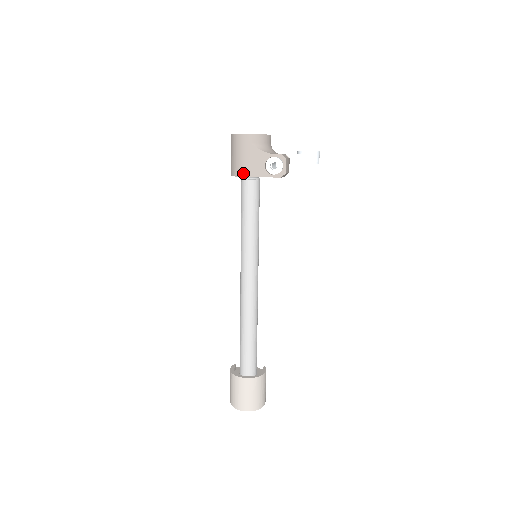
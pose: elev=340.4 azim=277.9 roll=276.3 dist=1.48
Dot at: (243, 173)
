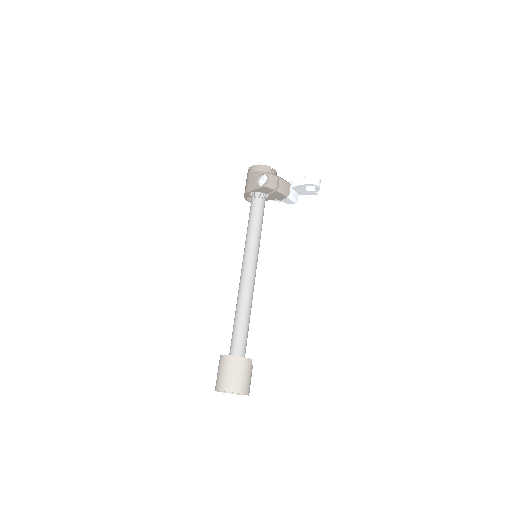
Dot at: (245, 191)
